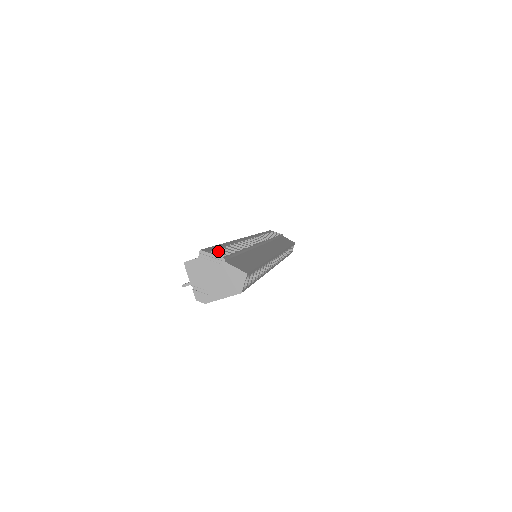
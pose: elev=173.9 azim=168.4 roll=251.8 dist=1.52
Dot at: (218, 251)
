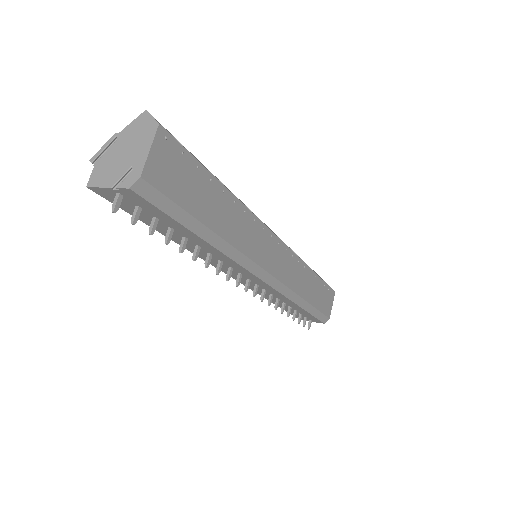
Dot at: occluded
